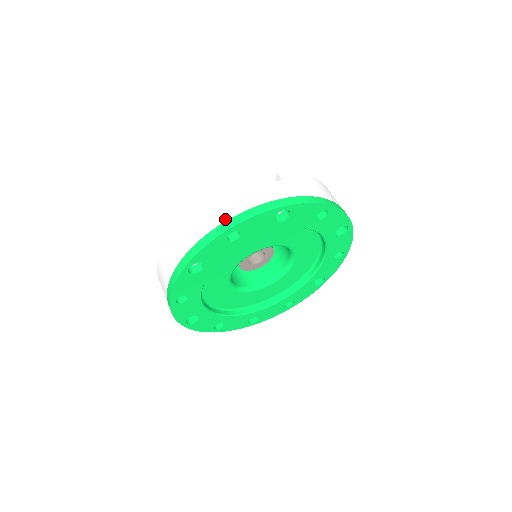
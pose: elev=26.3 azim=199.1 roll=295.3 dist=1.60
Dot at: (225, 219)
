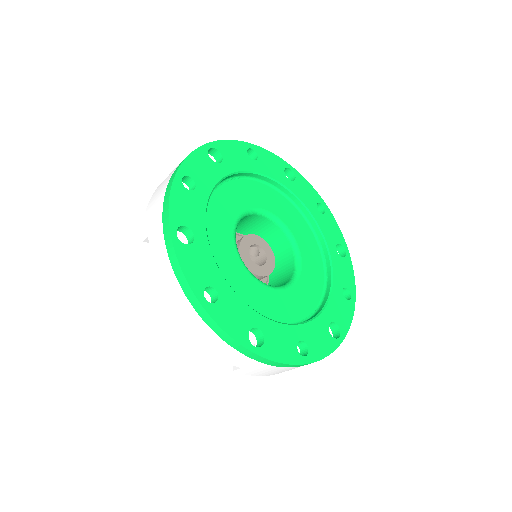
Dot at: (169, 180)
